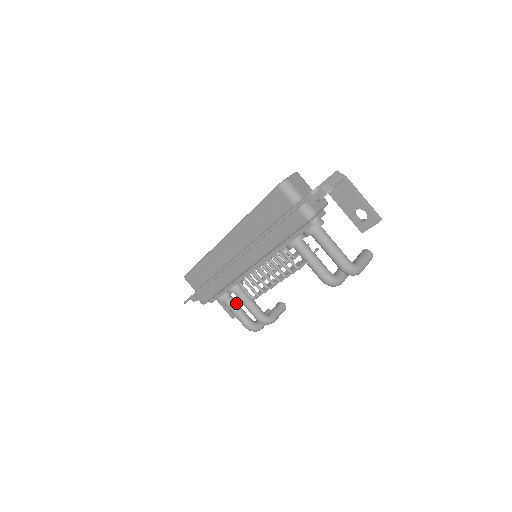
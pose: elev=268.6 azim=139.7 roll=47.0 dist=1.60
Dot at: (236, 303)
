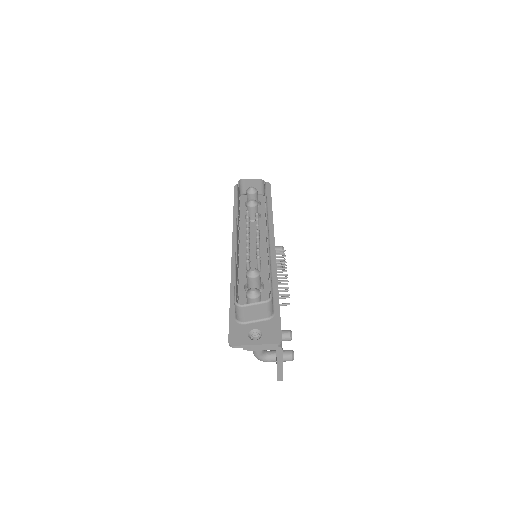
Dot at: occluded
